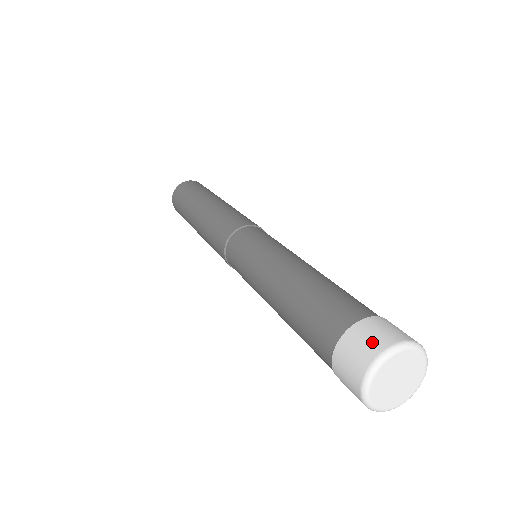
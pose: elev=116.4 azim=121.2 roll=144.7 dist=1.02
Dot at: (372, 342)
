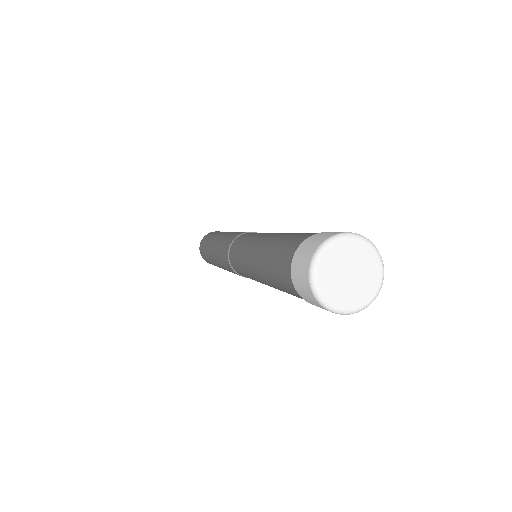
Dot at: (319, 238)
